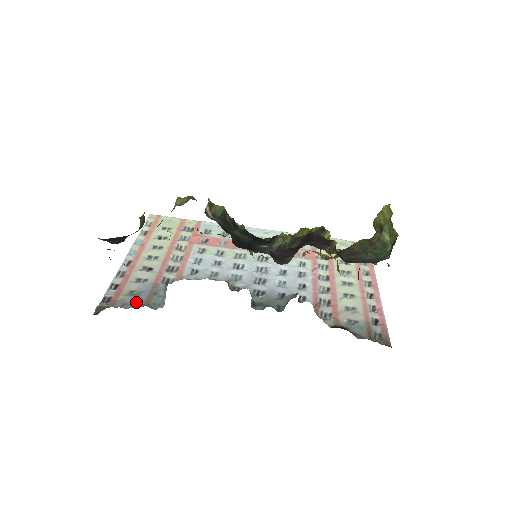
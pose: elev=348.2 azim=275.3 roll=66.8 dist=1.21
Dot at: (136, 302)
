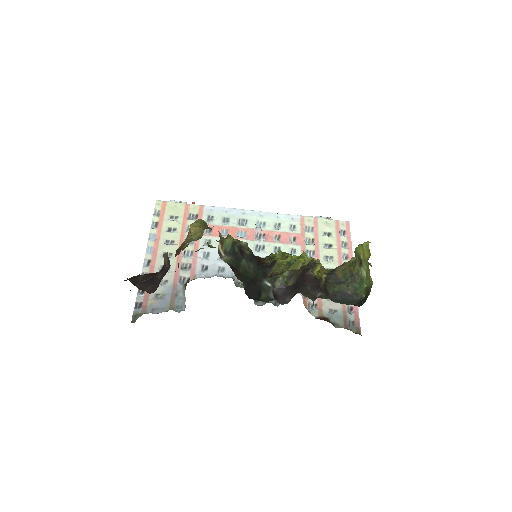
Dot at: (163, 306)
